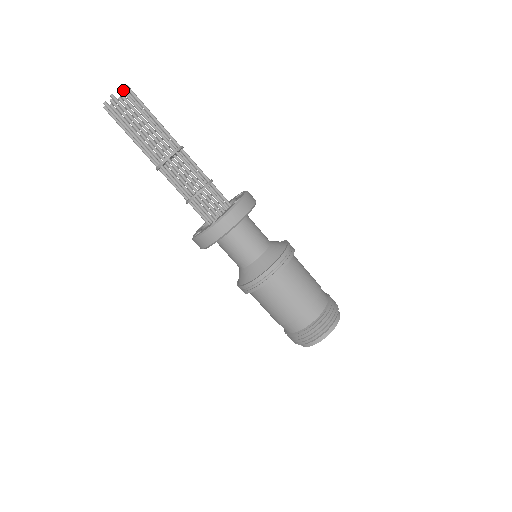
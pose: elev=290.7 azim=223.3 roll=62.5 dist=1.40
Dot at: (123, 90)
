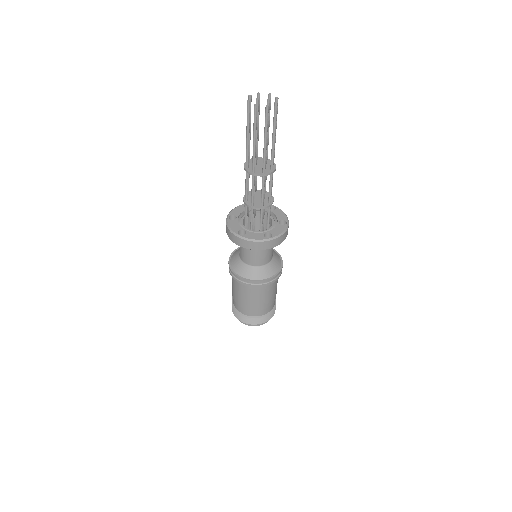
Dot at: (267, 109)
